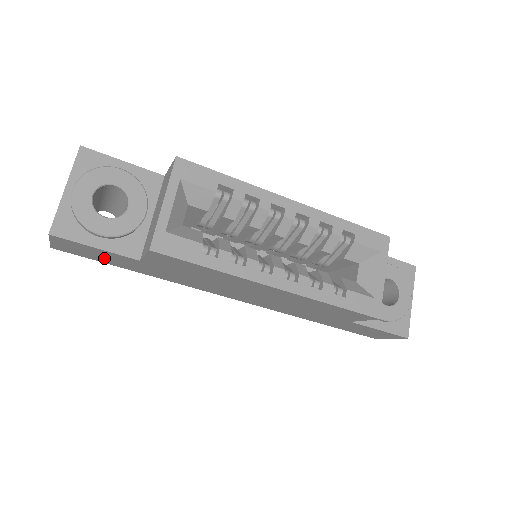
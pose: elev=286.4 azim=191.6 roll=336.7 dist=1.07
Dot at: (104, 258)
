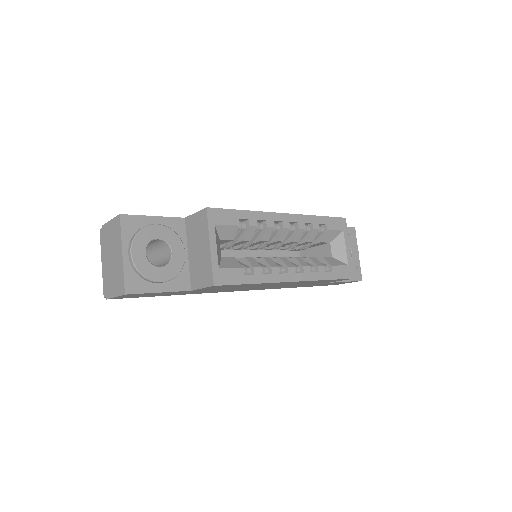
Dot at: (154, 295)
